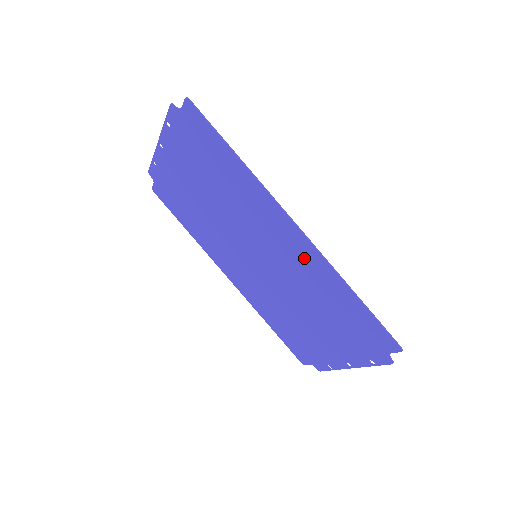
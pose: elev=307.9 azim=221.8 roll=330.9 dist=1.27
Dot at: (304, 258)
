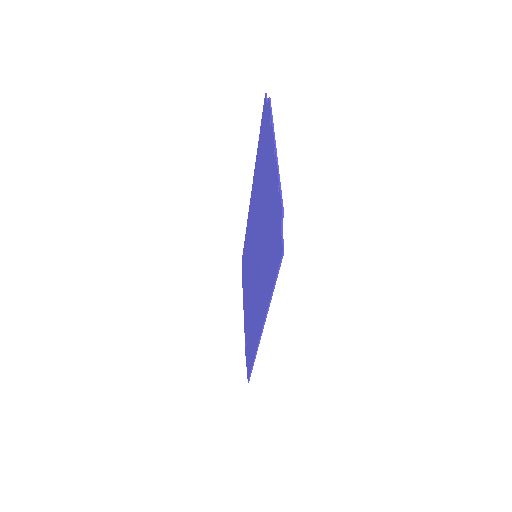
Dot at: occluded
